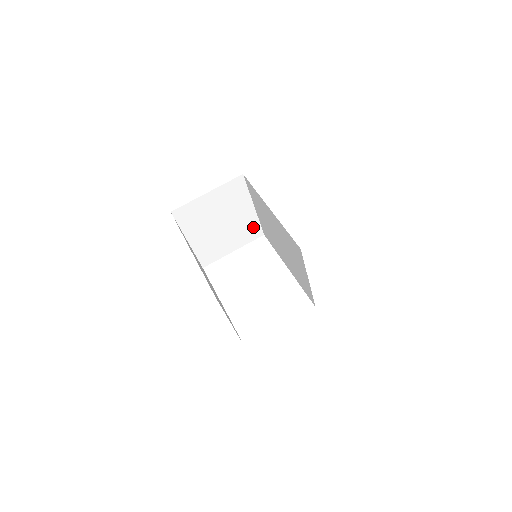
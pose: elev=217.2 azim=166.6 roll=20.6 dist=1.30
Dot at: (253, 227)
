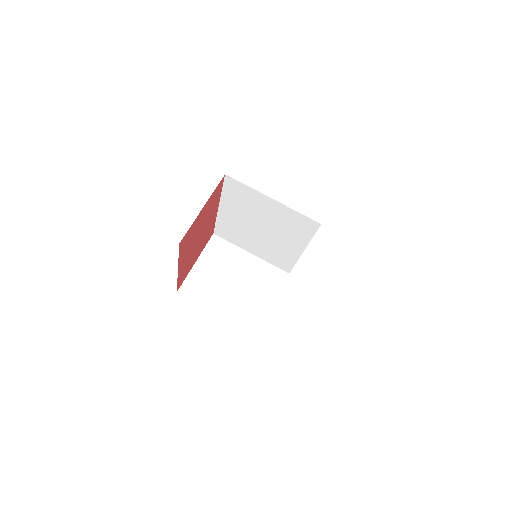
Dot at: (270, 272)
